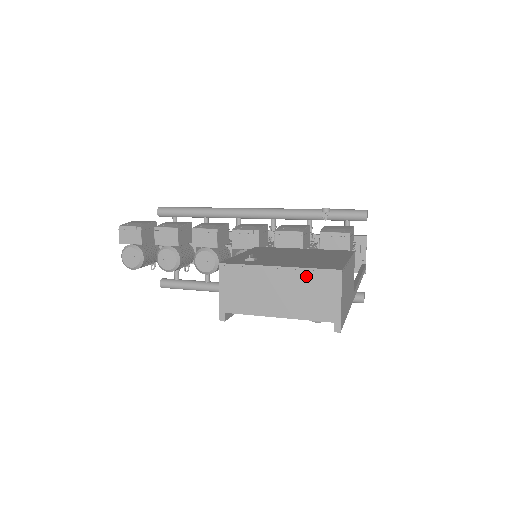
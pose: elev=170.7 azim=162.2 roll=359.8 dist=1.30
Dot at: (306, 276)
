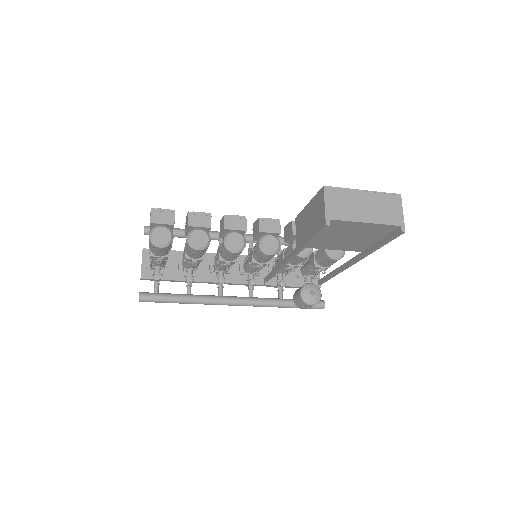
Dot at: (381, 197)
